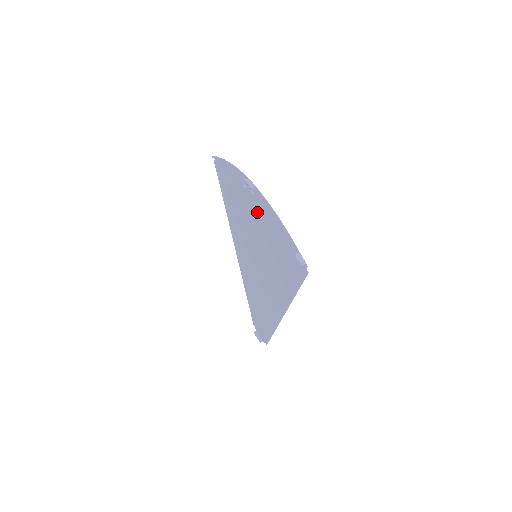
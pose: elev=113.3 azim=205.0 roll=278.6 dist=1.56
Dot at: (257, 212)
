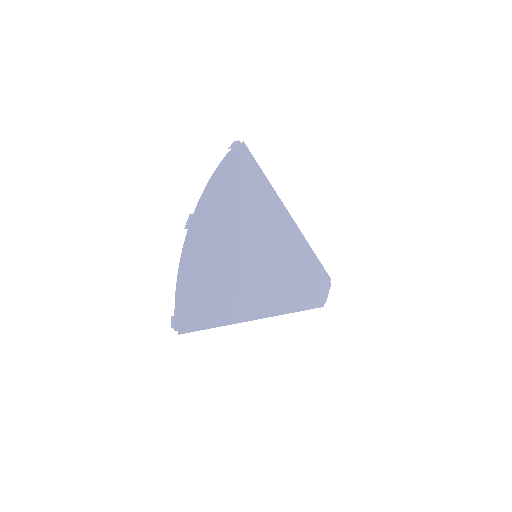
Dot at: (209, 241)
